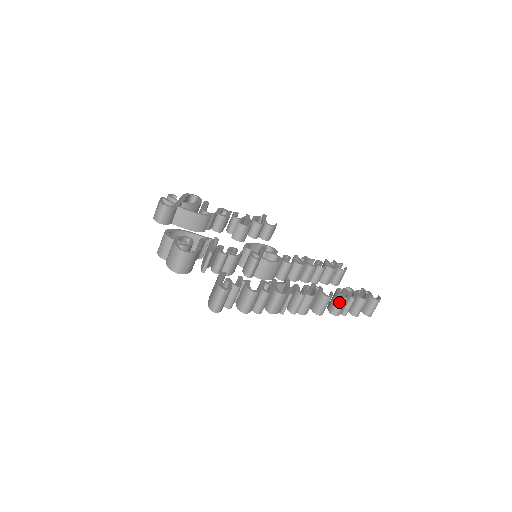
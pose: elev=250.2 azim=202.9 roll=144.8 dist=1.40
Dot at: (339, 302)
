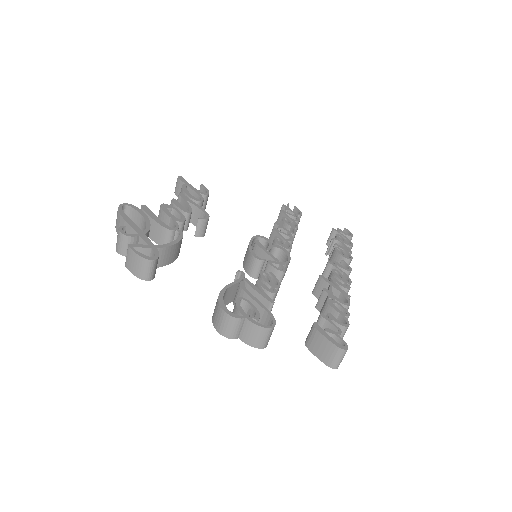
Dot at: (348, 264)
